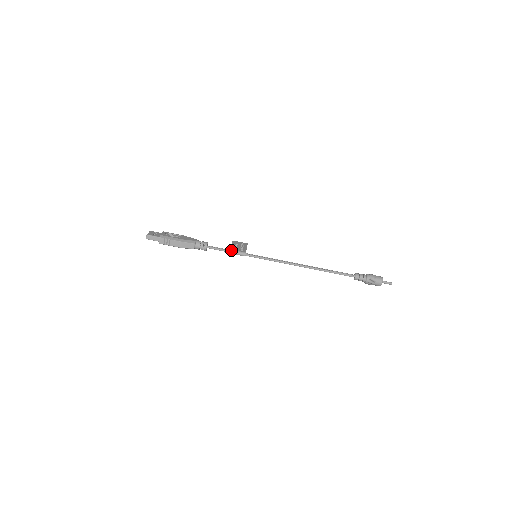
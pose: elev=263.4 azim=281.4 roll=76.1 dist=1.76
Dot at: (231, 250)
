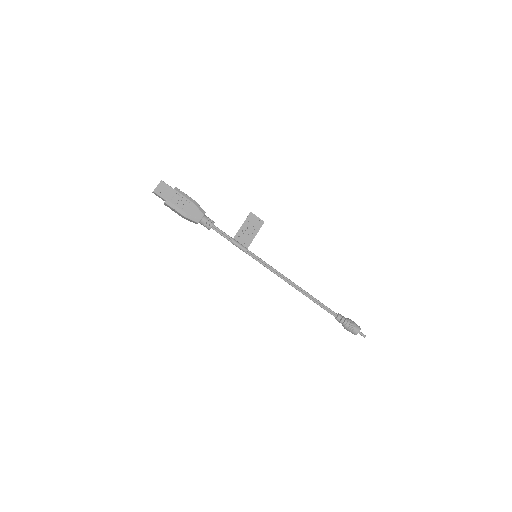
Dot at: (233, 242)
